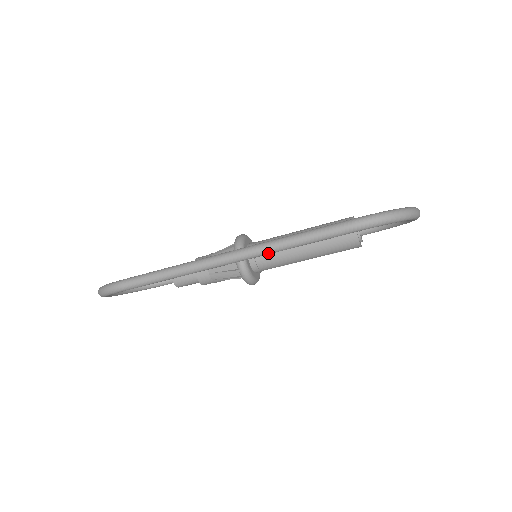
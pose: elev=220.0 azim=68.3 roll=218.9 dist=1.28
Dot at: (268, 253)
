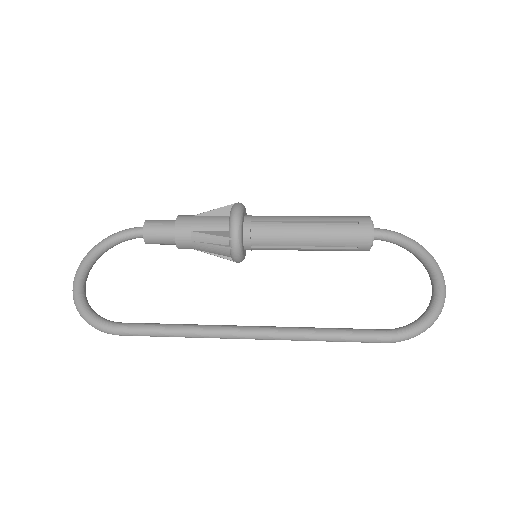
Dot at: (292, 339)
